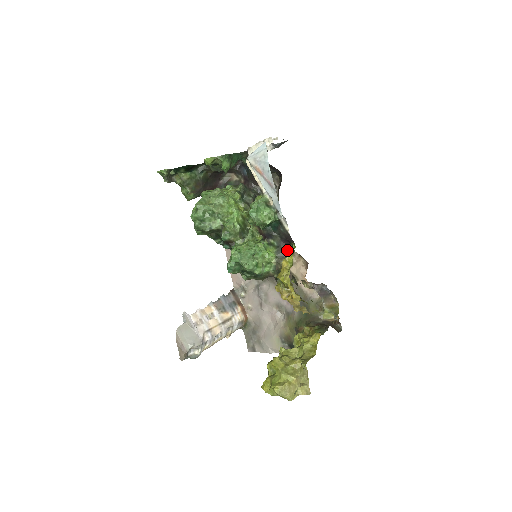
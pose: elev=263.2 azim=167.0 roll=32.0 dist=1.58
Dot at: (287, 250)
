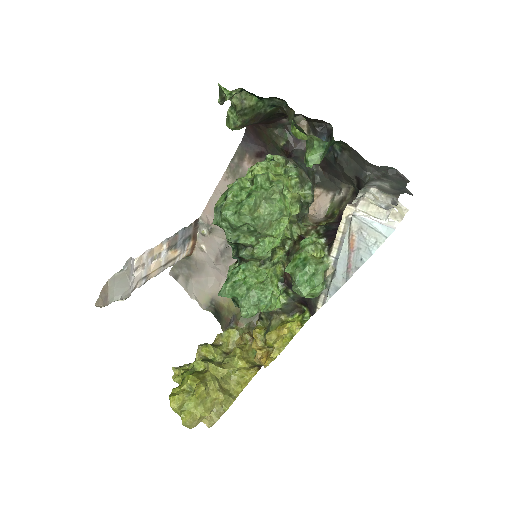
Dot at: (297, 308)
